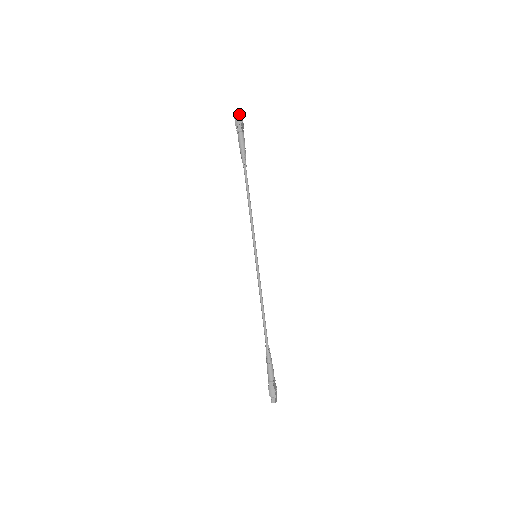
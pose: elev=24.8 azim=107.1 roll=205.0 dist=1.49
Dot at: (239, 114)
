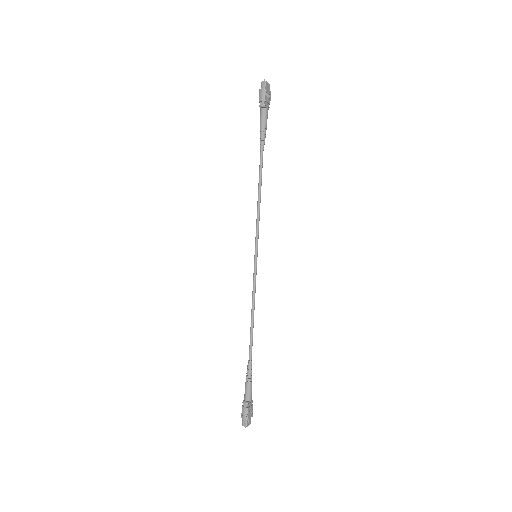
Dot at: (265, 86)
